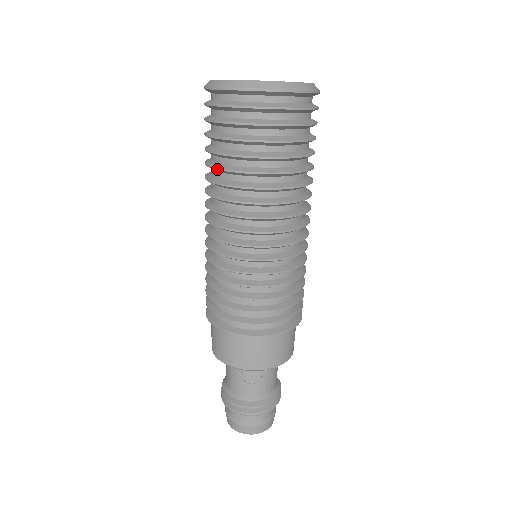
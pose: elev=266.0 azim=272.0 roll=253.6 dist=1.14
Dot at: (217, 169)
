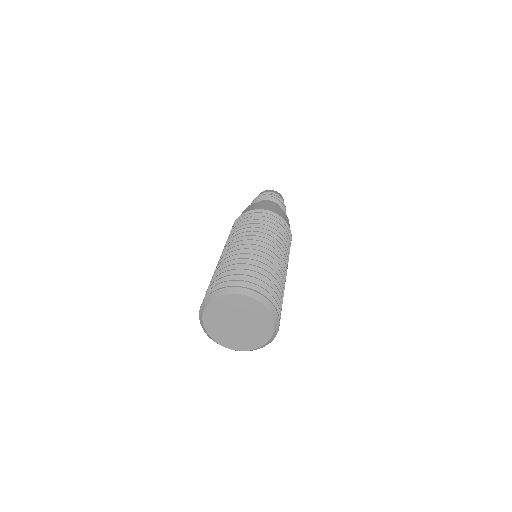
Dot at: occluded
